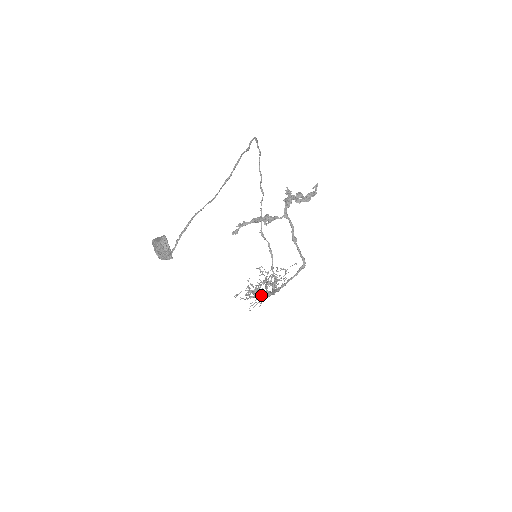
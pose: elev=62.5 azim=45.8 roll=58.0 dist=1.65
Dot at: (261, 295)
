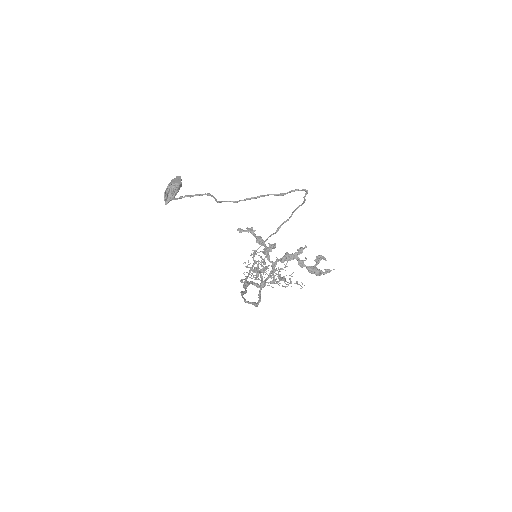
Dot at: (257, 276)
